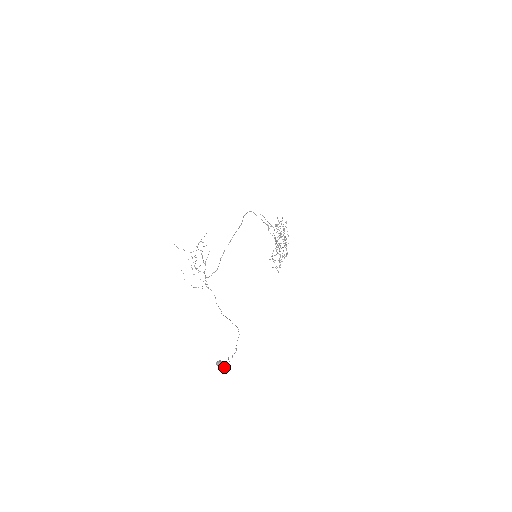
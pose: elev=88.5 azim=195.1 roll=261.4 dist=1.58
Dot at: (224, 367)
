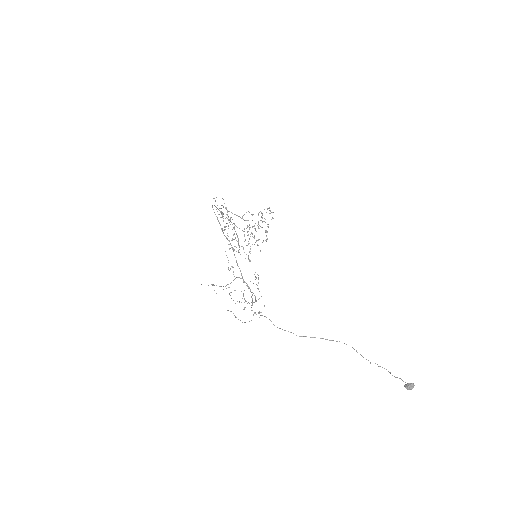
Dot at: (413, 387)
